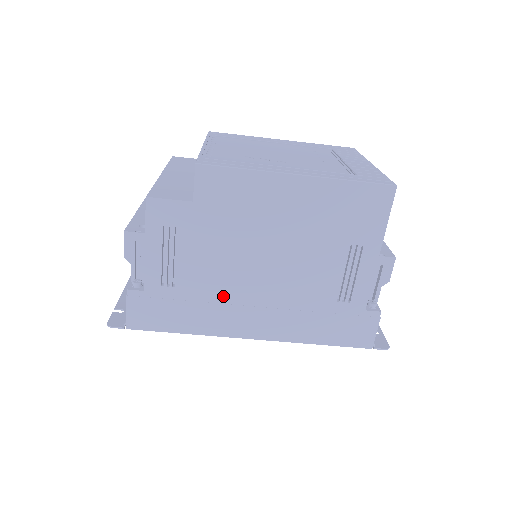
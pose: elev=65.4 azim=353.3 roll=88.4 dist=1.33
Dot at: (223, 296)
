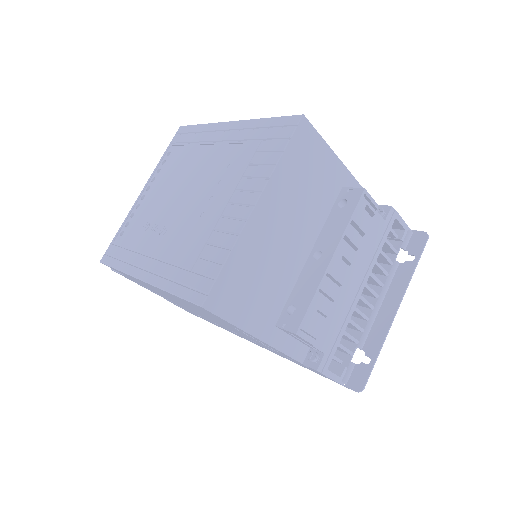
Dot at: occluded
